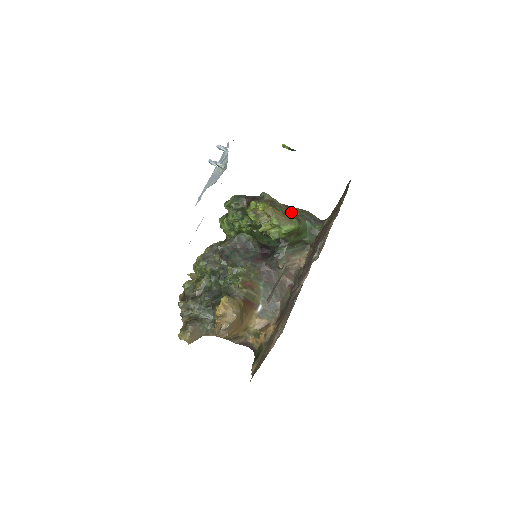
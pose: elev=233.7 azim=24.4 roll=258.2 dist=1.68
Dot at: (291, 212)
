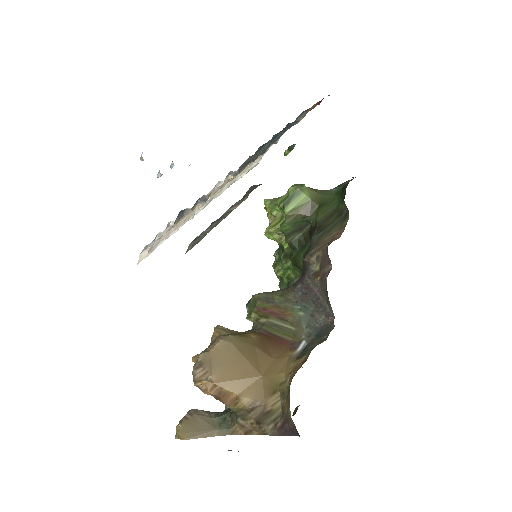
Dot at: occluded
